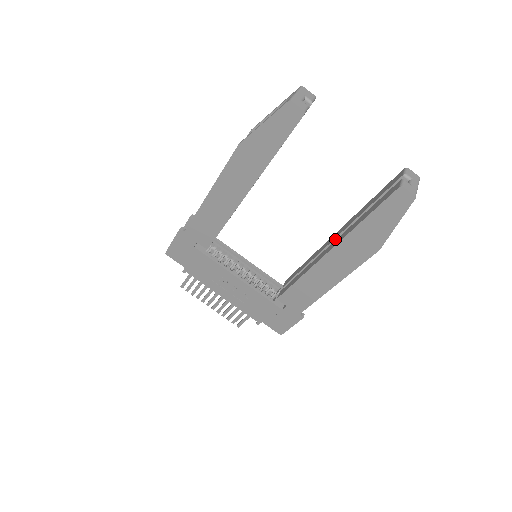
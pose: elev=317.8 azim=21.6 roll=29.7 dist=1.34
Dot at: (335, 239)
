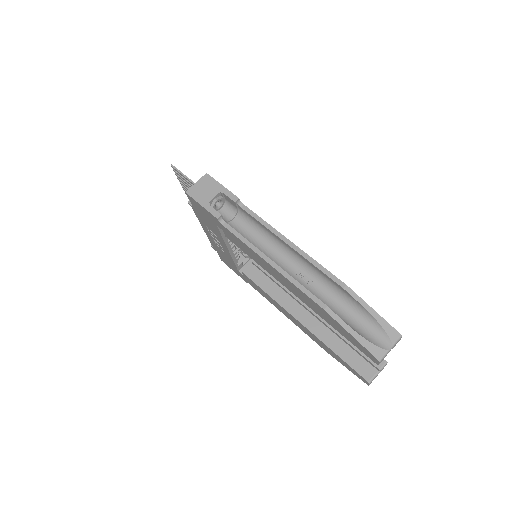
Dot at: (313, 313)
